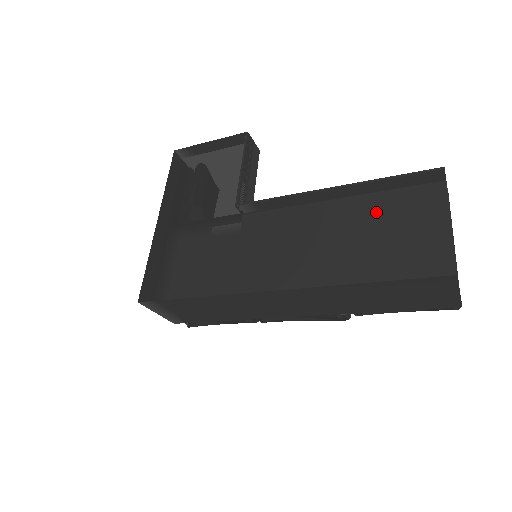
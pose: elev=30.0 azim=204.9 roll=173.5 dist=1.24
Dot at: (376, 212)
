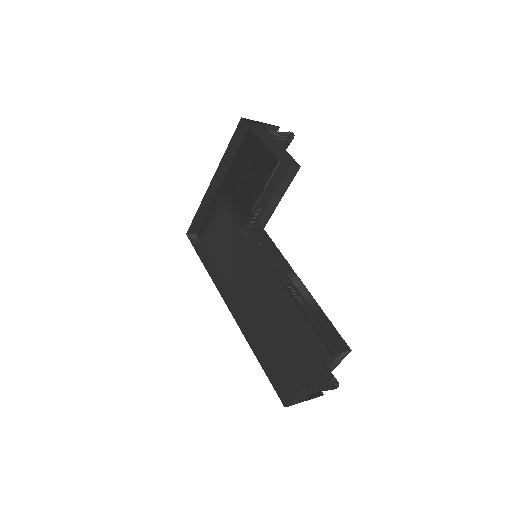
Dot at: (300, 323)
